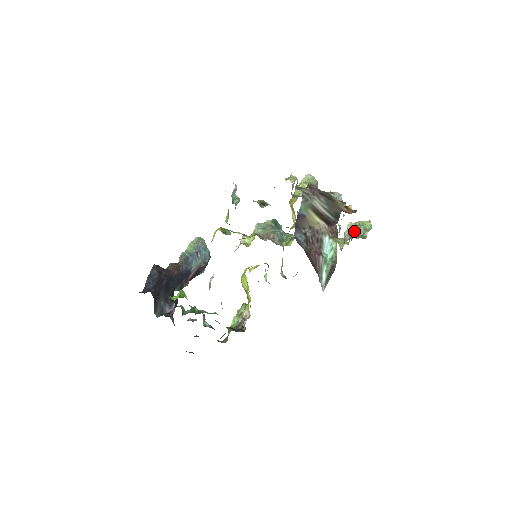
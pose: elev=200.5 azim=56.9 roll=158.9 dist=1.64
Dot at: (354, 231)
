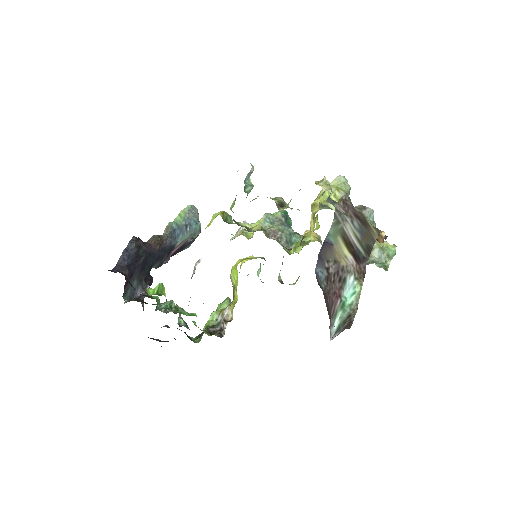
Dot at: (375, 254)
